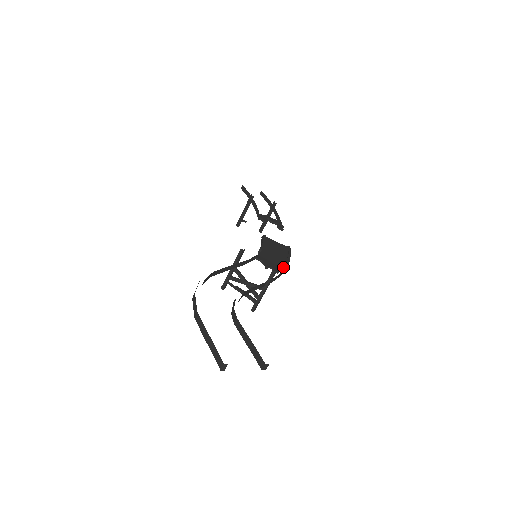
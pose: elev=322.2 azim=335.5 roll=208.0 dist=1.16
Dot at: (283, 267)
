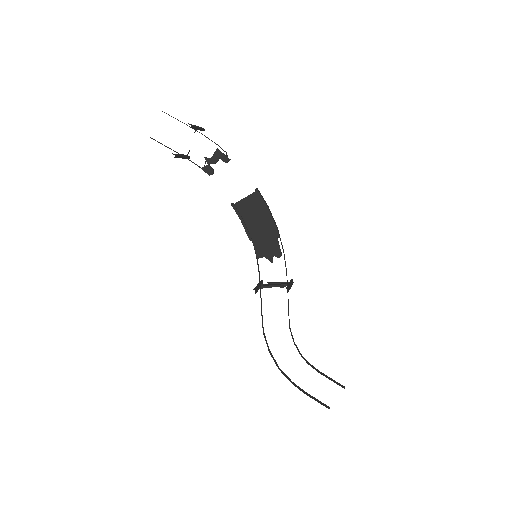
Dot at: (277, 237)
